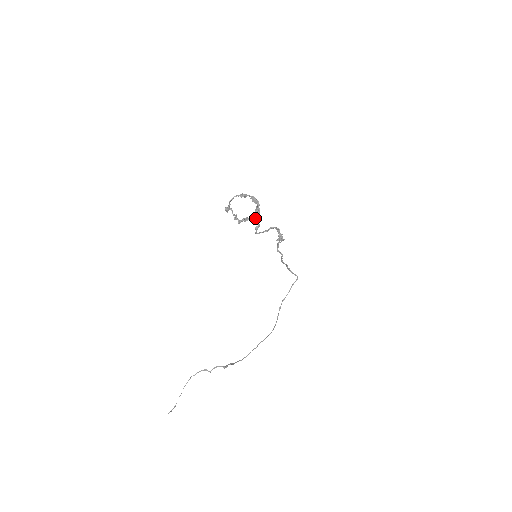
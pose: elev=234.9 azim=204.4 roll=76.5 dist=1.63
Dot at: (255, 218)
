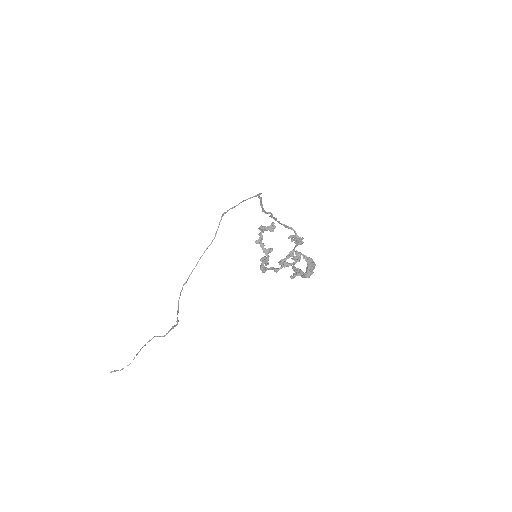
Dot at: (298, 273)
